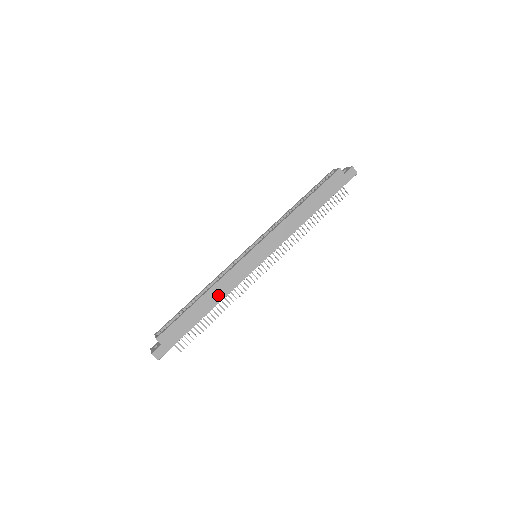
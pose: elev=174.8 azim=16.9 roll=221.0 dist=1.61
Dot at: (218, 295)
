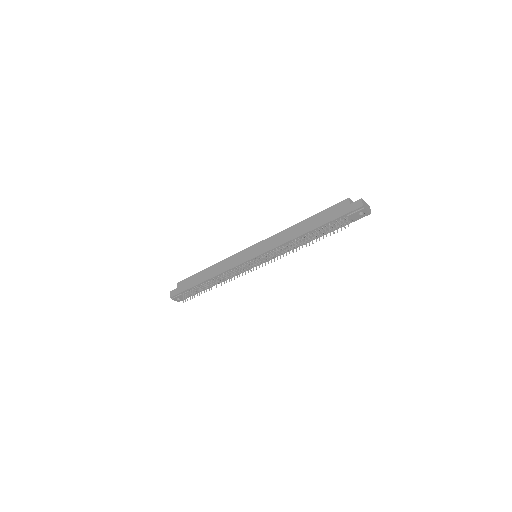
Dot at: (217, 271)
